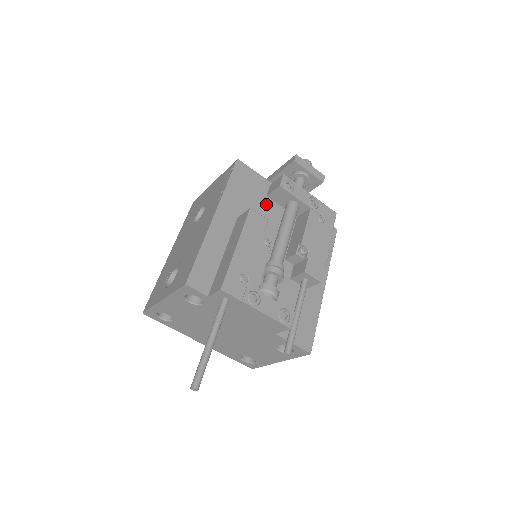
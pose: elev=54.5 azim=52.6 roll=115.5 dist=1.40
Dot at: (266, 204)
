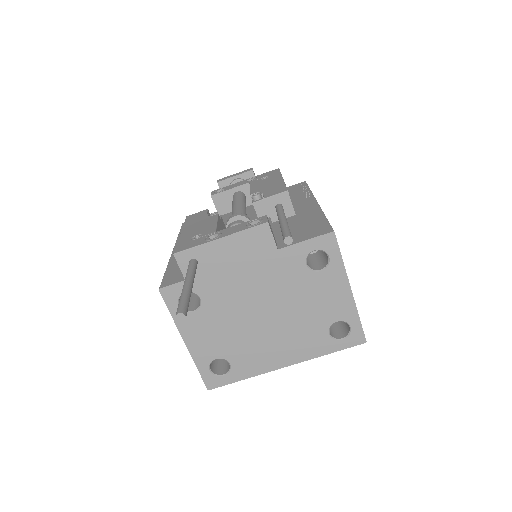
Dot at: occluded
